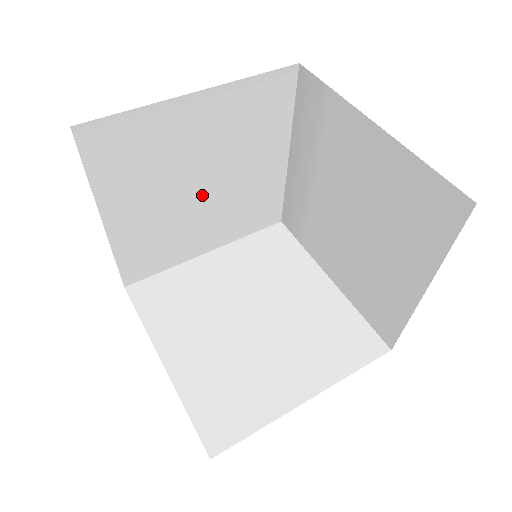
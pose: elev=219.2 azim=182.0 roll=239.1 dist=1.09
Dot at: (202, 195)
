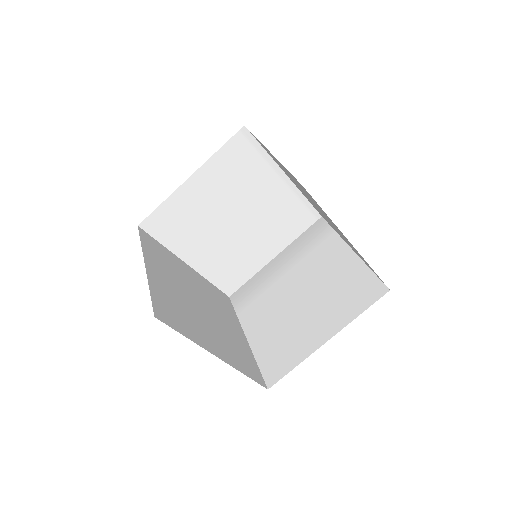
Dot at: (230, 225)
